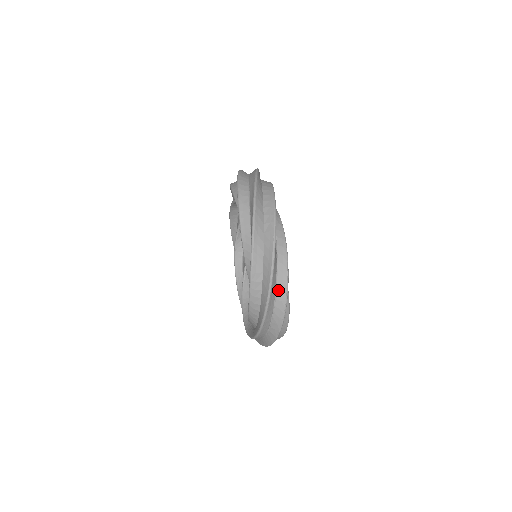
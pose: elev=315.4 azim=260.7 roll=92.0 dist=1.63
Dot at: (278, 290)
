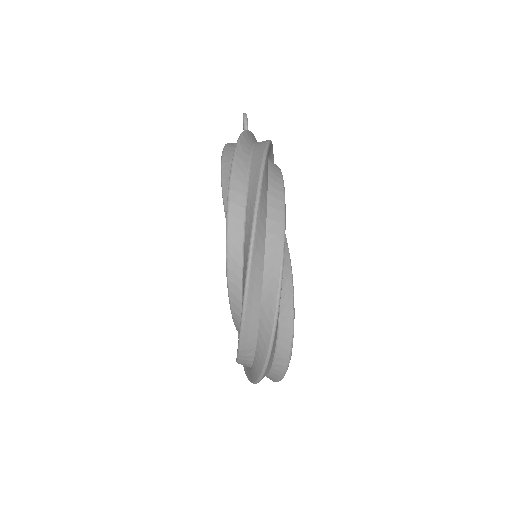
Dot at: (276, 362)
